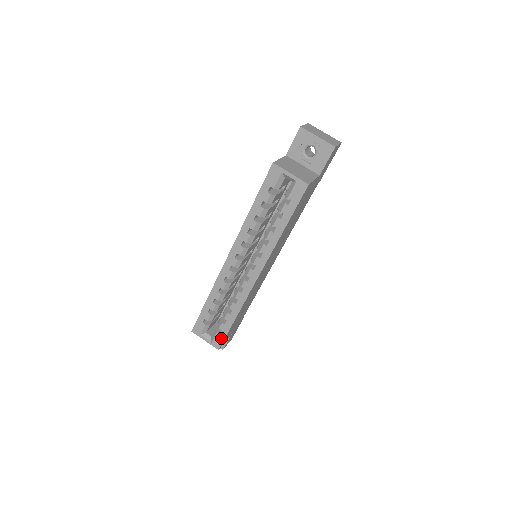
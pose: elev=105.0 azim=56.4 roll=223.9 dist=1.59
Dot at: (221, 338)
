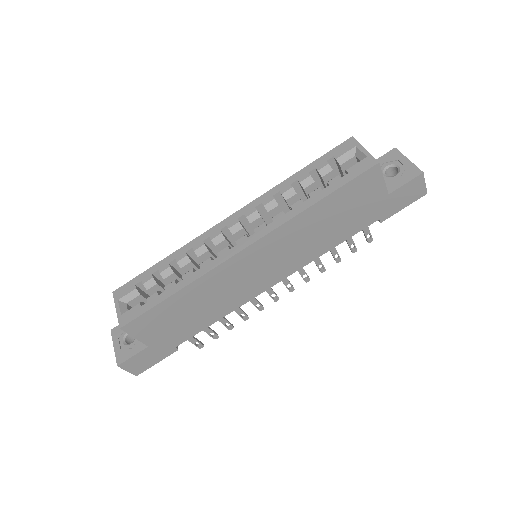
Dot at: (138, 312)
